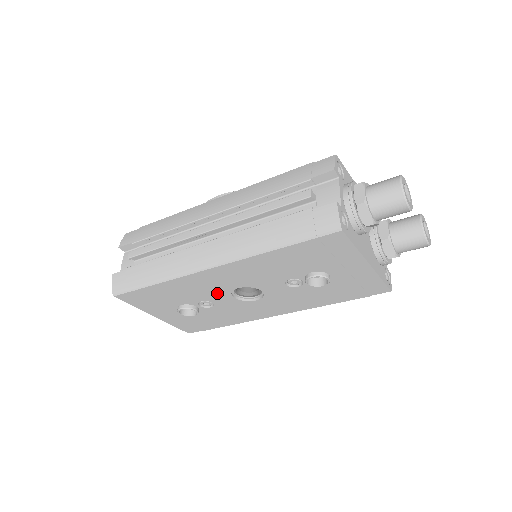
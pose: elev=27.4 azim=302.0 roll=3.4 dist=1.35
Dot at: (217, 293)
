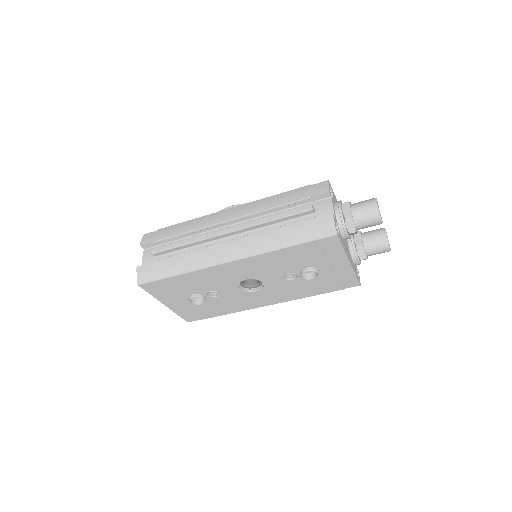
Dot at: (227, 284)
